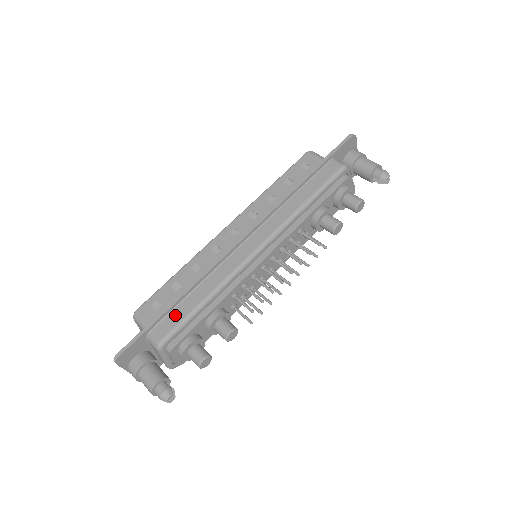
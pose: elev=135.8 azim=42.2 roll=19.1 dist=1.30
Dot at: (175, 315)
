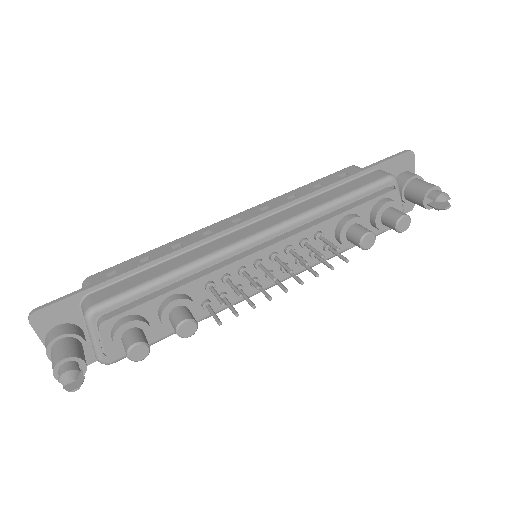
Dot at: (125, 283)
